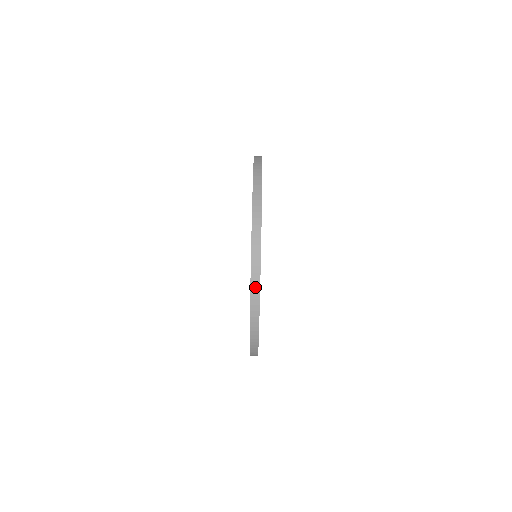
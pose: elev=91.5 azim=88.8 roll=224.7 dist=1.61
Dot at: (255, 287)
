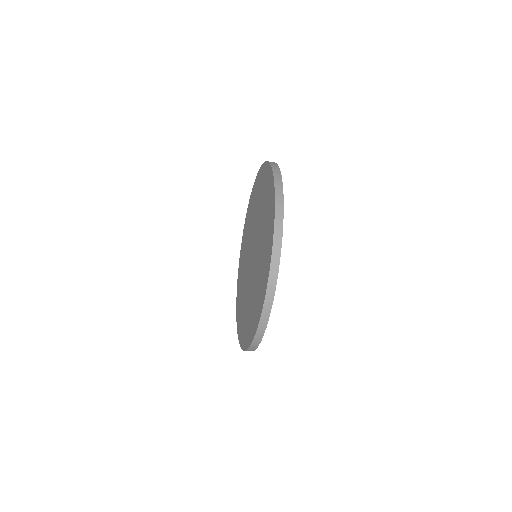
Dot at: (271, 291)
